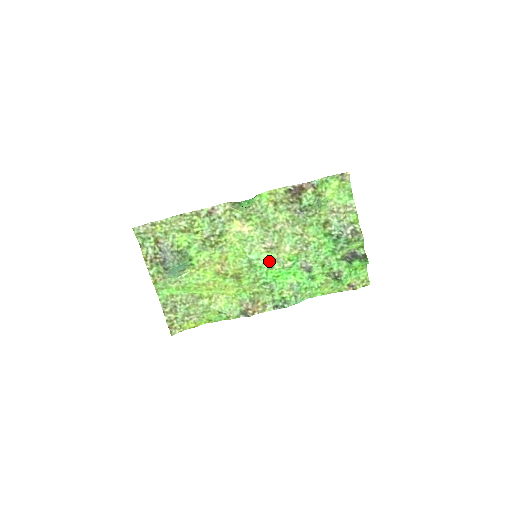
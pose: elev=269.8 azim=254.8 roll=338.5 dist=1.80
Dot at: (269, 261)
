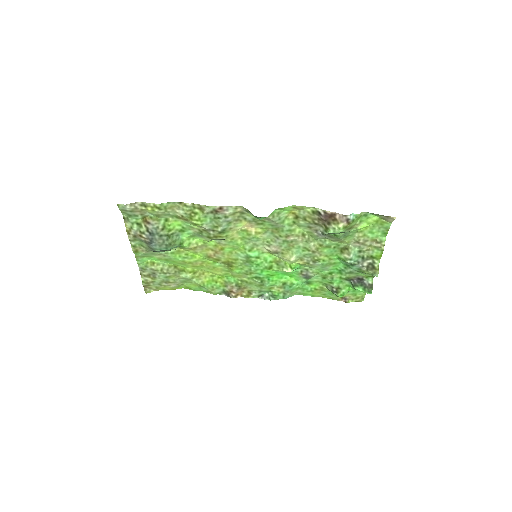
Dot at: (269, 261)
